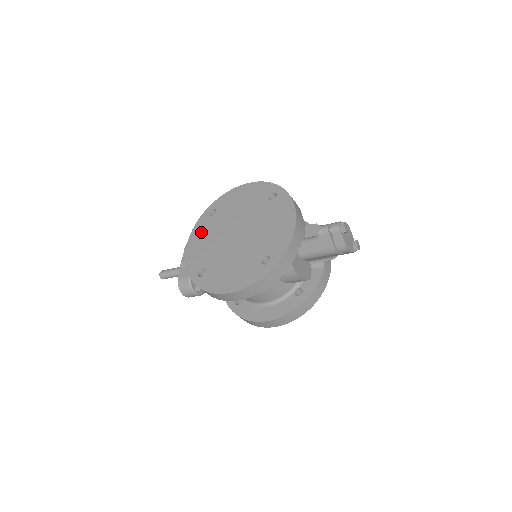
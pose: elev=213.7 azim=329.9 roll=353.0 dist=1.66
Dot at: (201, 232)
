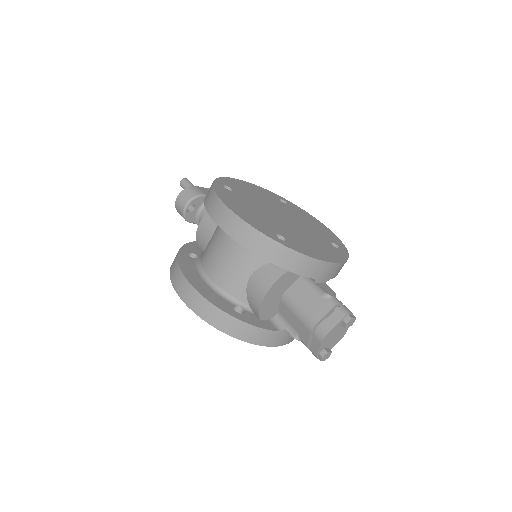
Dot at: (261, 191)
